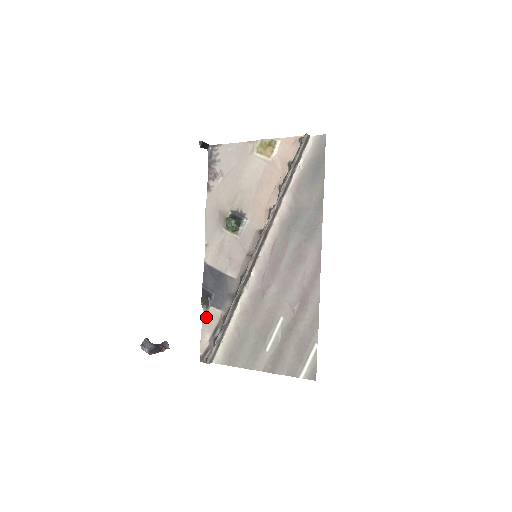
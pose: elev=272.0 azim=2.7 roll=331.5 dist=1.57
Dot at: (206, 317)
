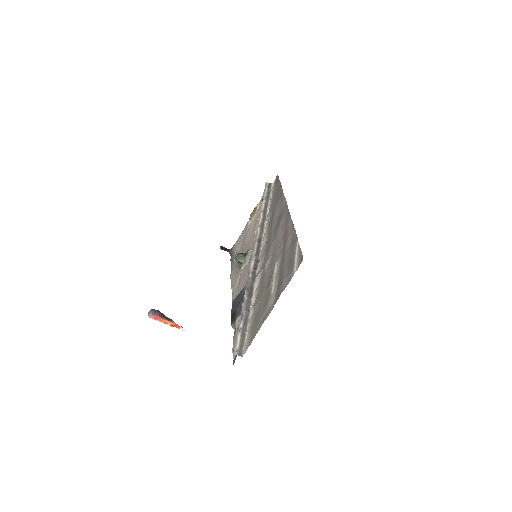
Dot at: (235, 331)
